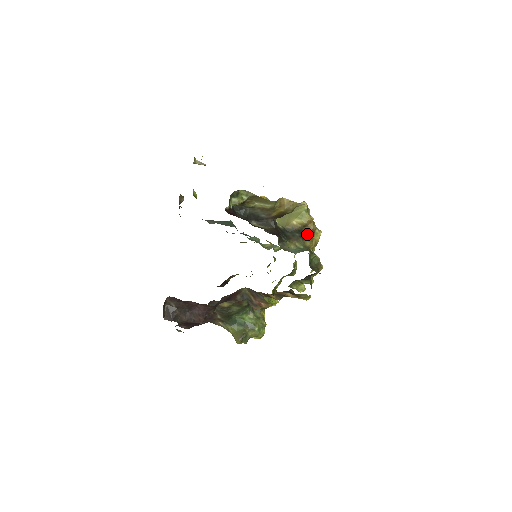
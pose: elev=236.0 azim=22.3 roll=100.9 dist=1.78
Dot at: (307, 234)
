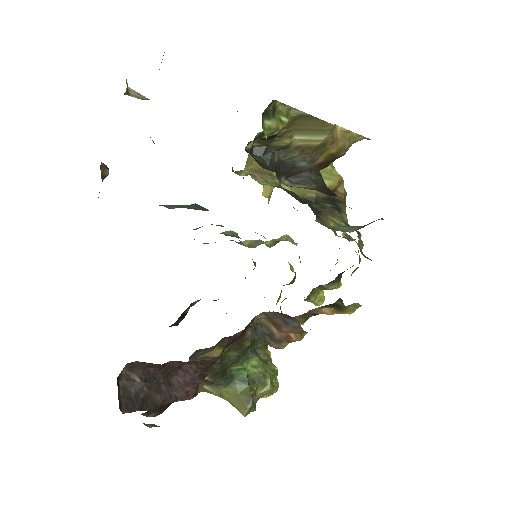
Dot at: (339, 203)
